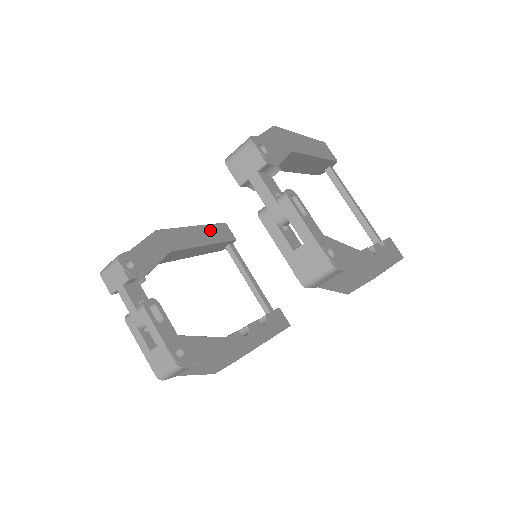
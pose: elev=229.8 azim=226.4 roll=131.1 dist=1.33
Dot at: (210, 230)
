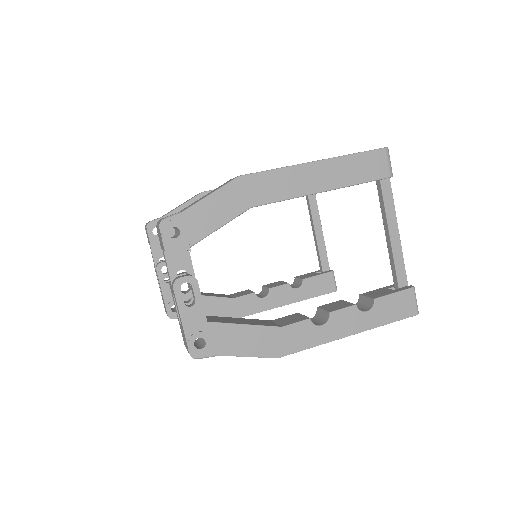
Dot at: occluded
